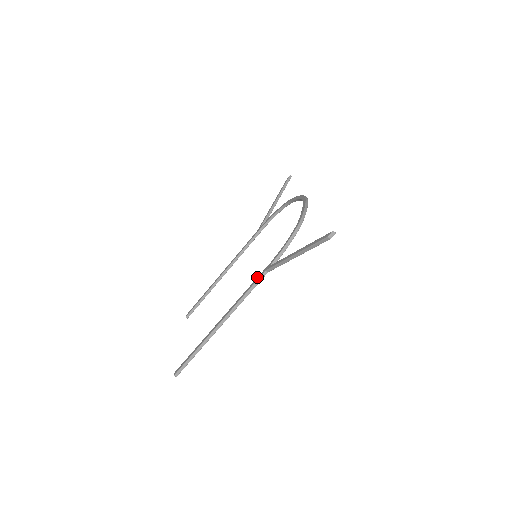
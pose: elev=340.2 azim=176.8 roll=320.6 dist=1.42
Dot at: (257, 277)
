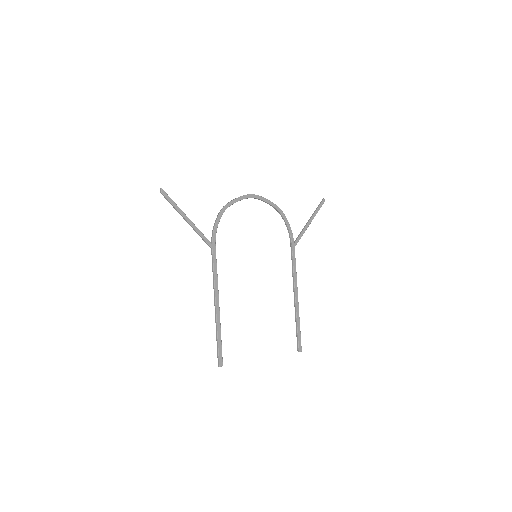
Dot at: (215, 258)
